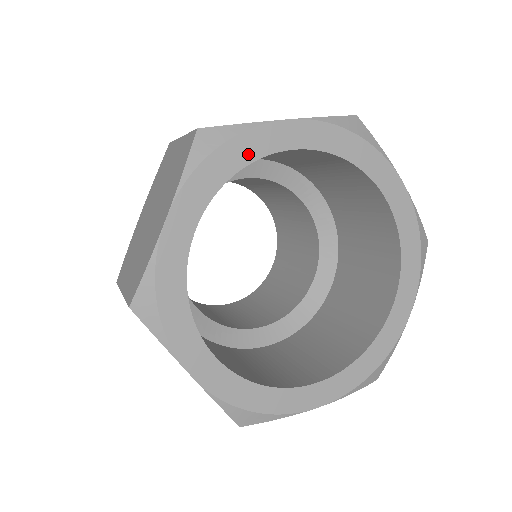
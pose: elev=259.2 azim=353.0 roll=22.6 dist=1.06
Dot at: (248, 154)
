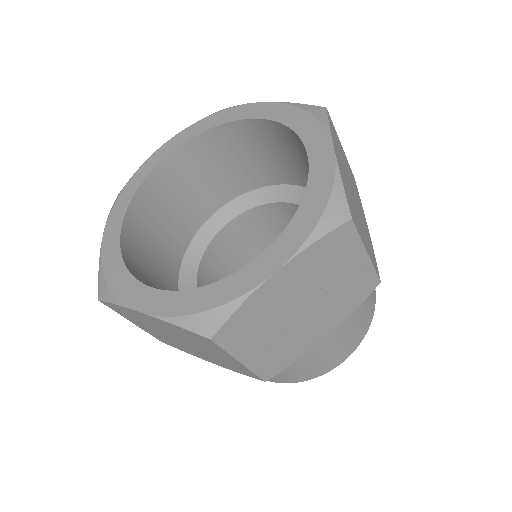
Dot at: (224, 119)
